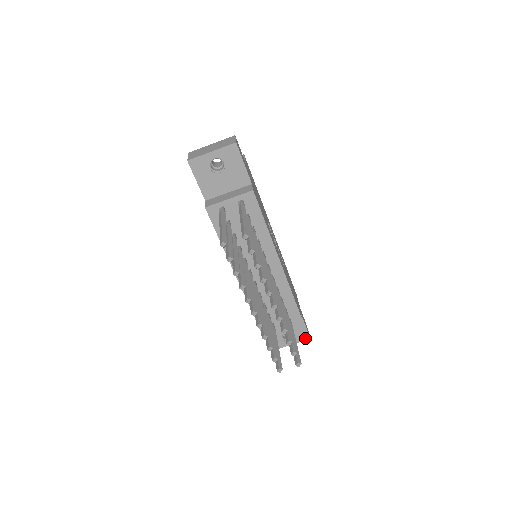
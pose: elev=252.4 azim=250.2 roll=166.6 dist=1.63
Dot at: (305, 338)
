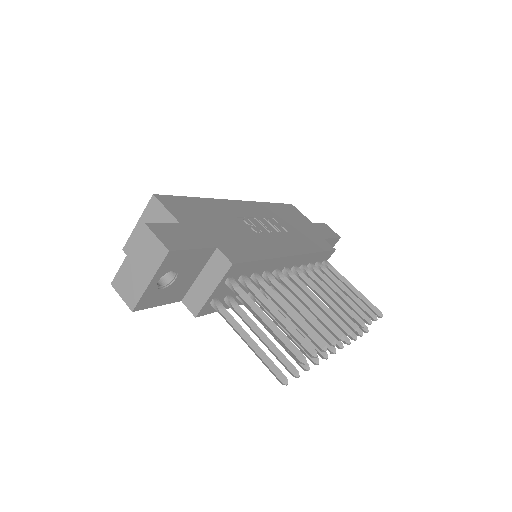
Dot at: (336, 242)
